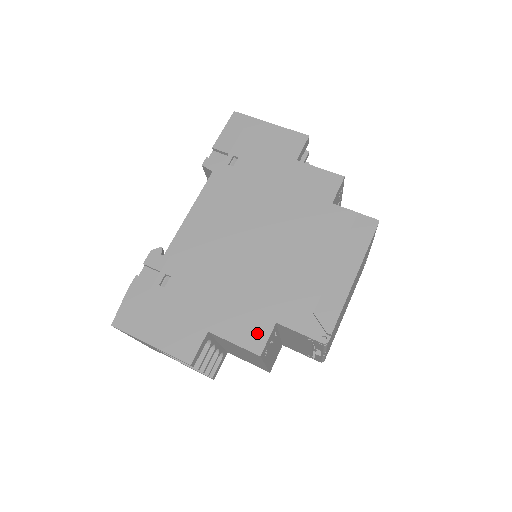
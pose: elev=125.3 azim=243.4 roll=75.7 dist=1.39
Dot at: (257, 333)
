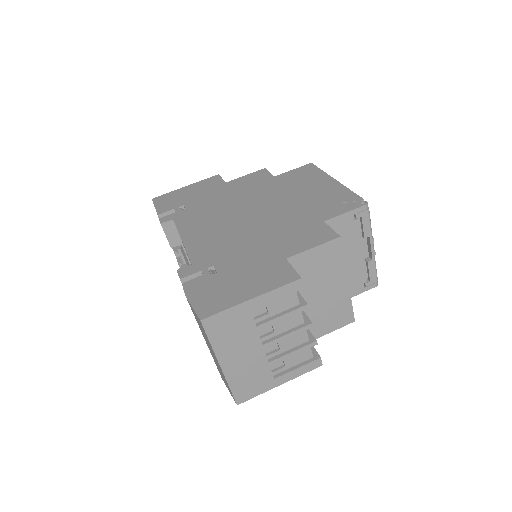
Dot at: (320, 233)
